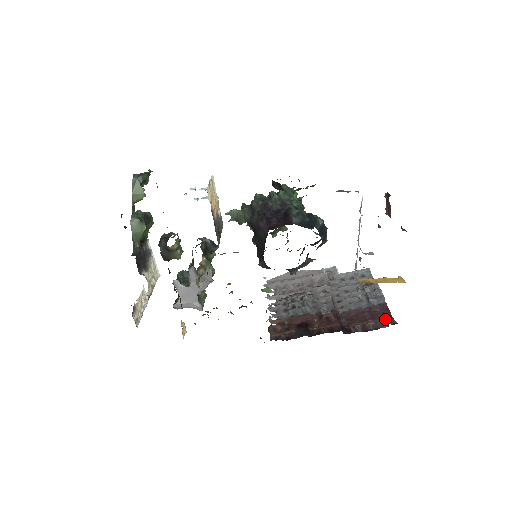
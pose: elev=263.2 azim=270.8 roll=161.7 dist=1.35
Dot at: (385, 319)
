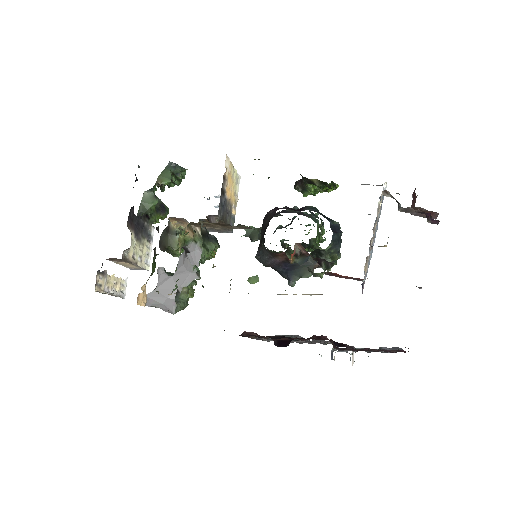
Dot at: occluded
